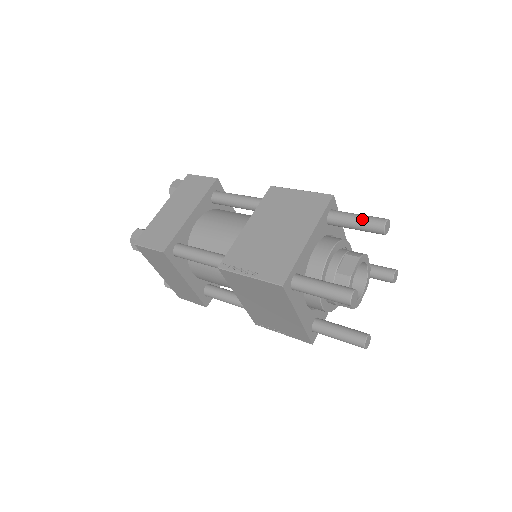
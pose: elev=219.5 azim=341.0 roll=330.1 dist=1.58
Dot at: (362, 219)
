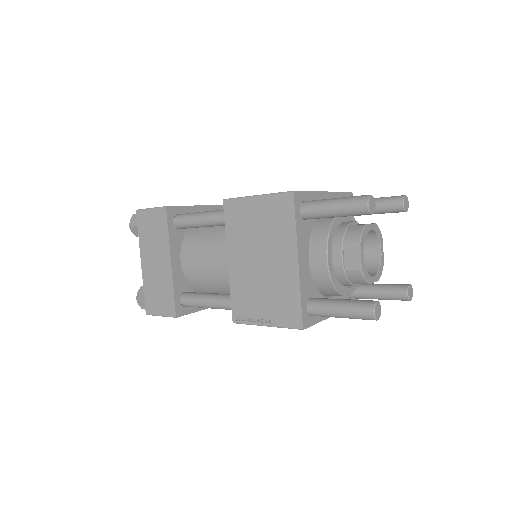
Dot at: (380, 197)
